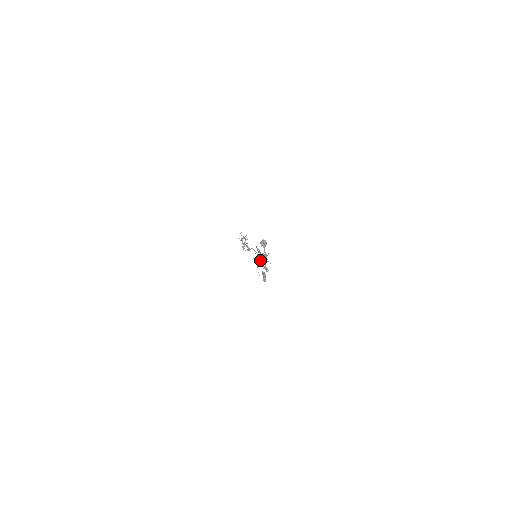
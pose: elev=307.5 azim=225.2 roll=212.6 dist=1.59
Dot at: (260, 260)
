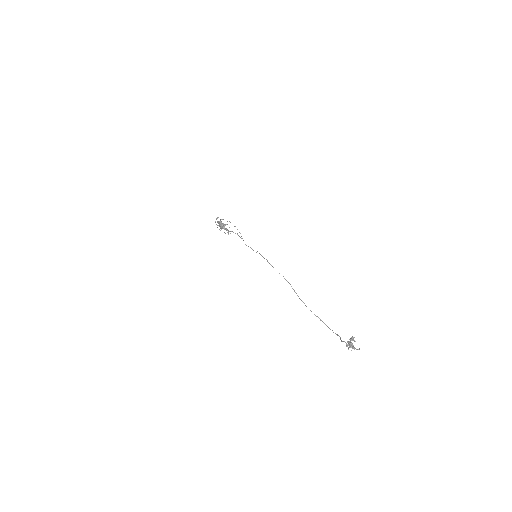
Dot at: (304, 303)
